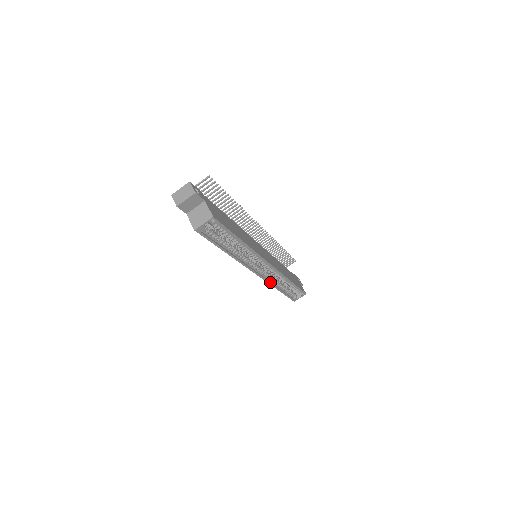
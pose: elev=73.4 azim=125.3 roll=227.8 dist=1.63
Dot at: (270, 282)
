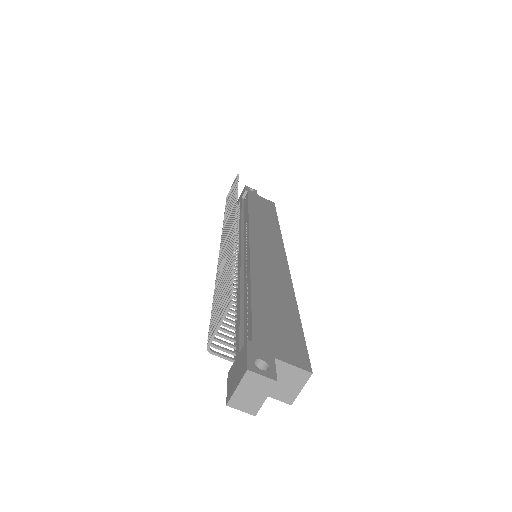
Dot at: occluded
